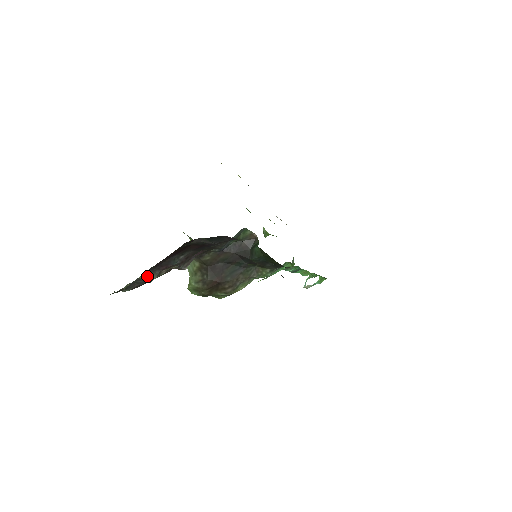
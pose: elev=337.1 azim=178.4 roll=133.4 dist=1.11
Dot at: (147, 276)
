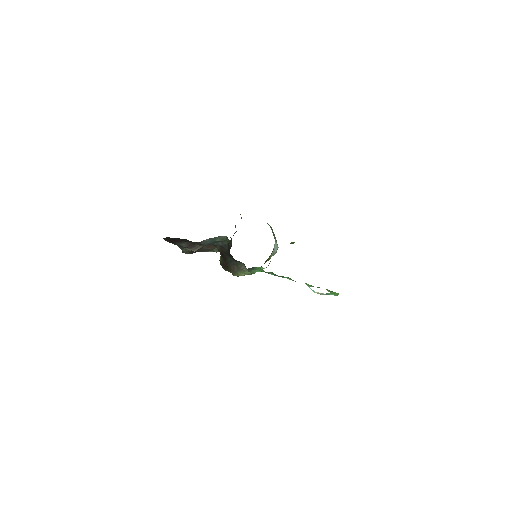
Dot at: (183, 249)
